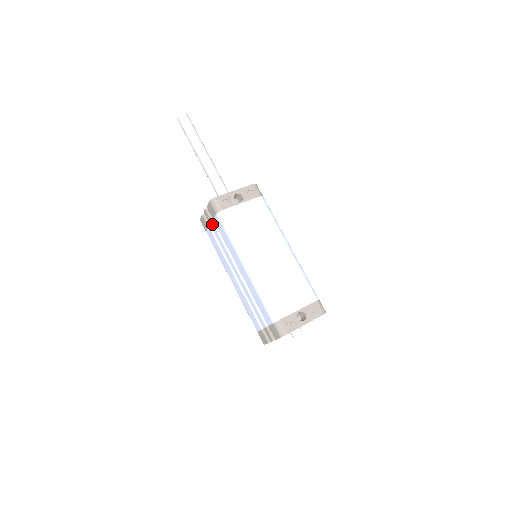
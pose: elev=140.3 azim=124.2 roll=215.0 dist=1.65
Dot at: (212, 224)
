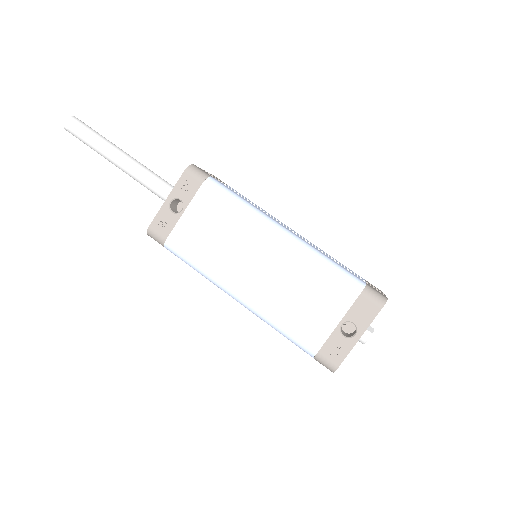
Dot at: occluded
